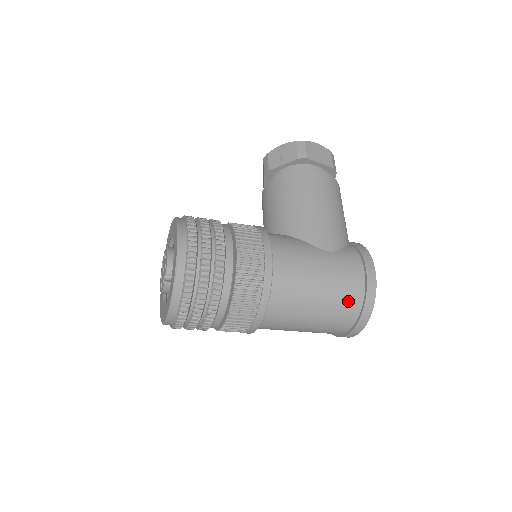
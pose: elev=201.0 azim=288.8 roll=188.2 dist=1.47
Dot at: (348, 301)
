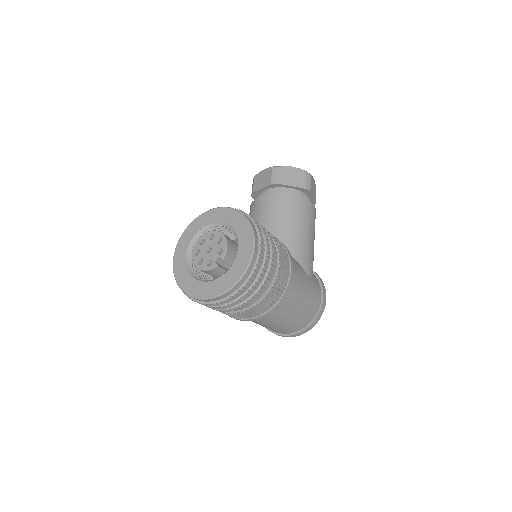
Dot at: (307, 317)
